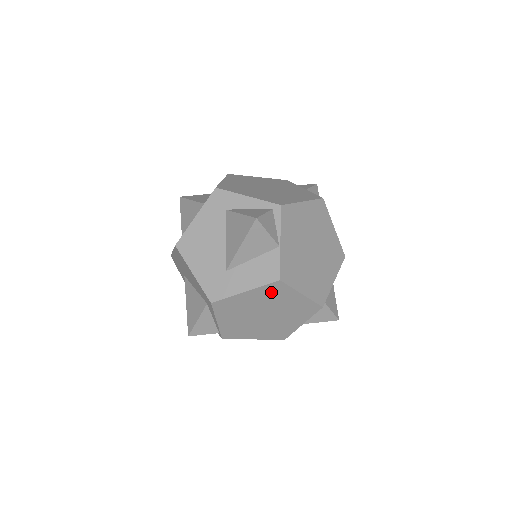
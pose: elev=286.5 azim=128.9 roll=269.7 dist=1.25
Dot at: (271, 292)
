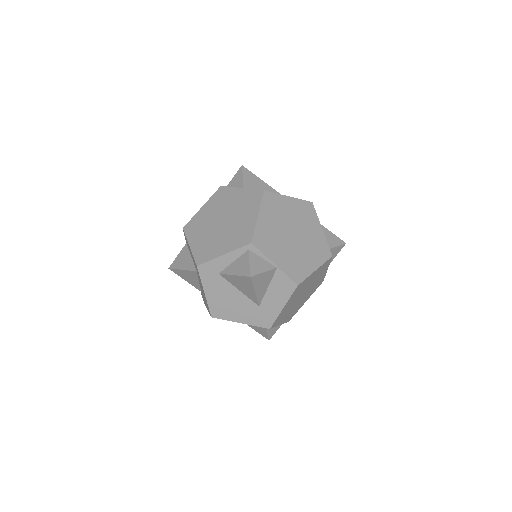
Dot at: (298, 291)
